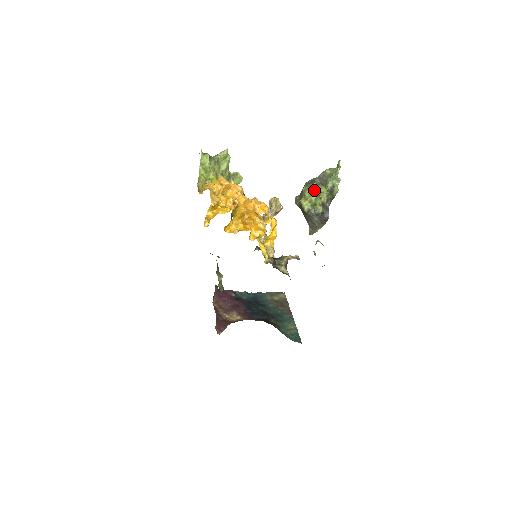
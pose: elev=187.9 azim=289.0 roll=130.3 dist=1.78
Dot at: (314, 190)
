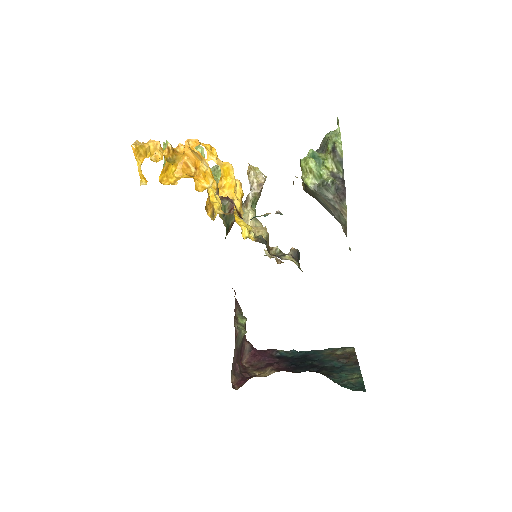
Dot at: (312, 157)
